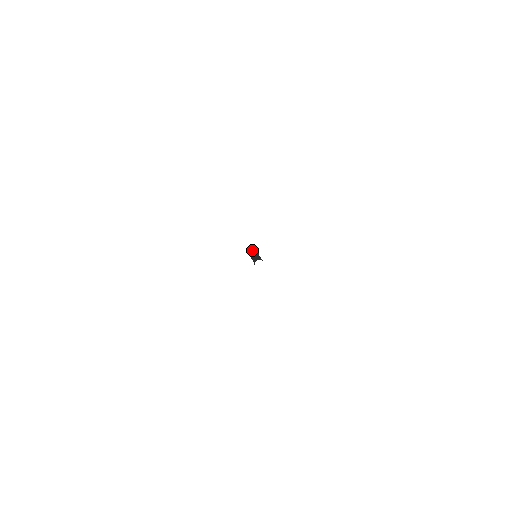
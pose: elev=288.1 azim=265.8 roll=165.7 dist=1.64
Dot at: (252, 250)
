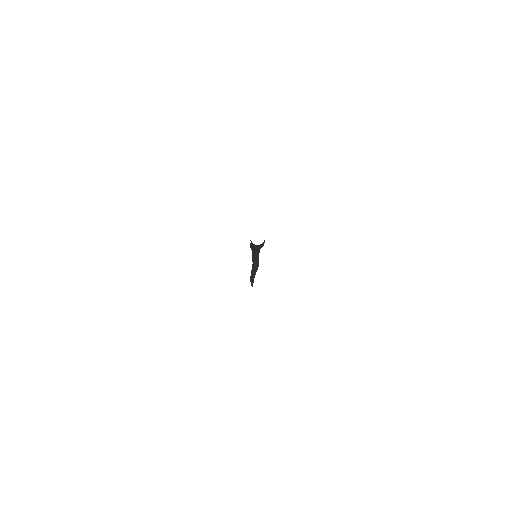
Dot at: occluded
